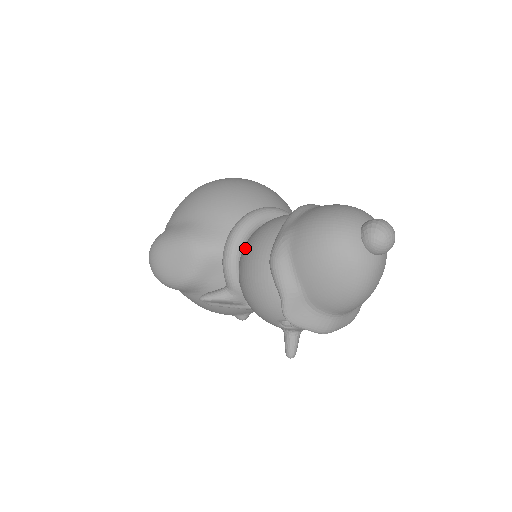
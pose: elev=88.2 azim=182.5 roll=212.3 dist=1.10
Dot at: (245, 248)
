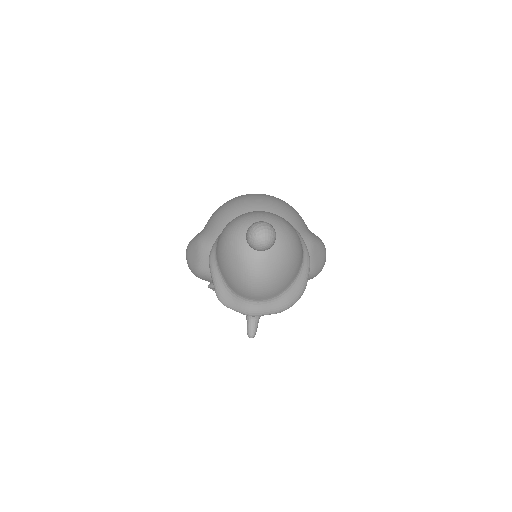
Dot at: occluded
